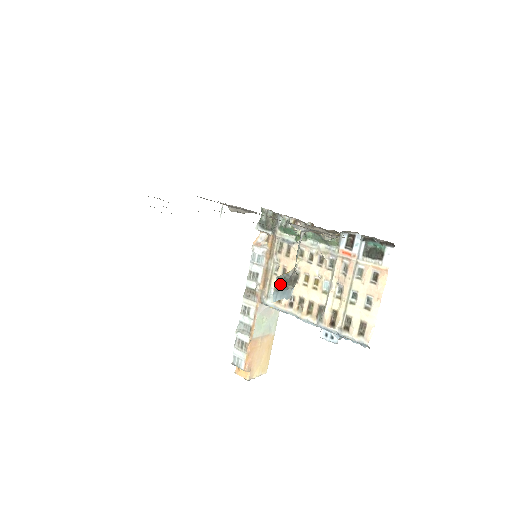
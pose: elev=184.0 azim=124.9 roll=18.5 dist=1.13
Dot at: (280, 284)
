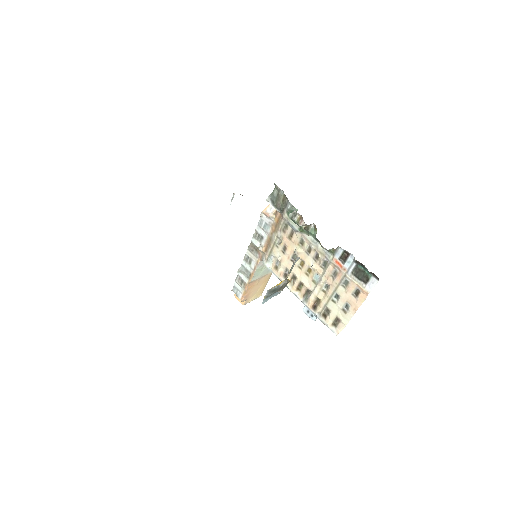
Dot at: (270, 293)
